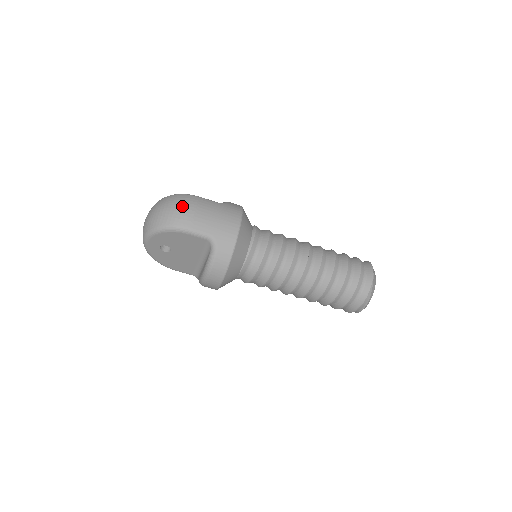
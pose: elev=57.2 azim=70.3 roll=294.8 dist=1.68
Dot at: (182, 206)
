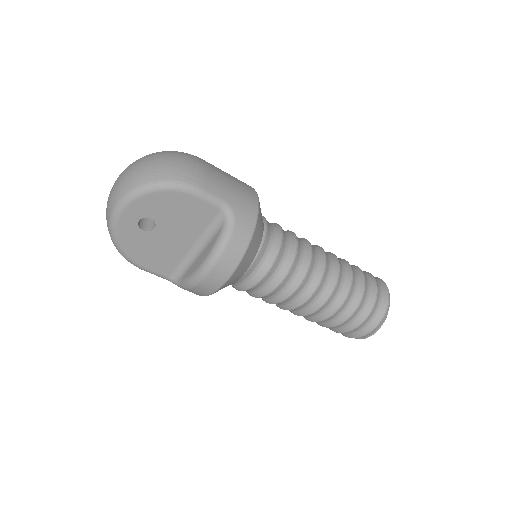
Dot at: (186, 160)
